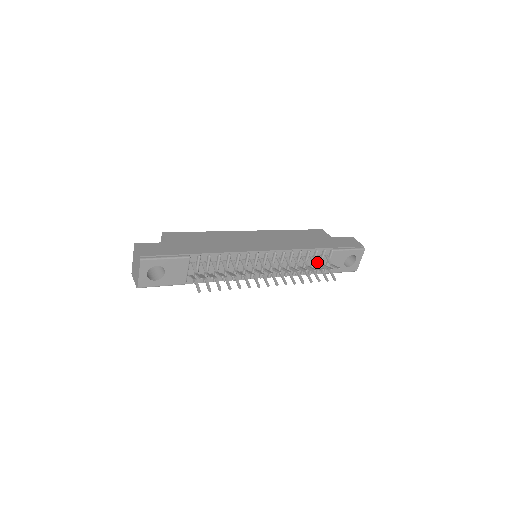
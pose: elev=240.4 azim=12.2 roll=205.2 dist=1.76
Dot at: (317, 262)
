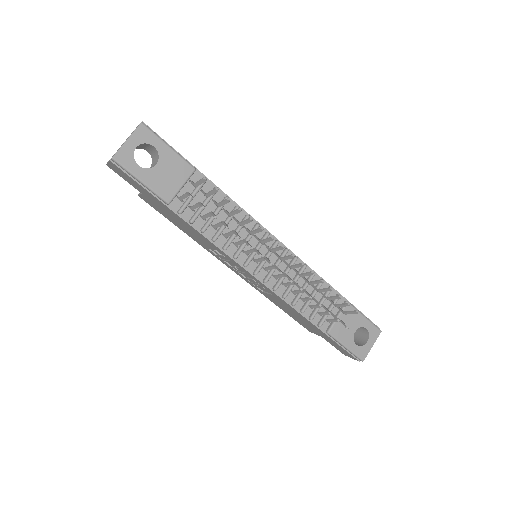
Dot at: occluded
